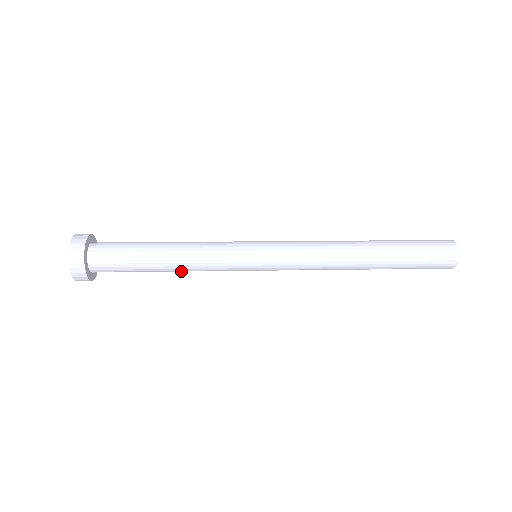
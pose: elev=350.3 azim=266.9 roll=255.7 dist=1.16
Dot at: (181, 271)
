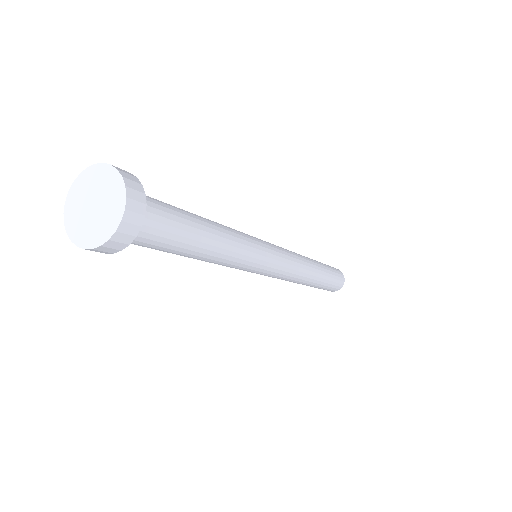
Dot at: (211, 259)
